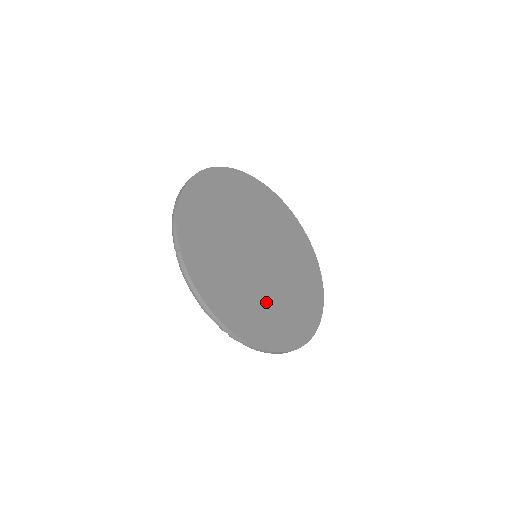
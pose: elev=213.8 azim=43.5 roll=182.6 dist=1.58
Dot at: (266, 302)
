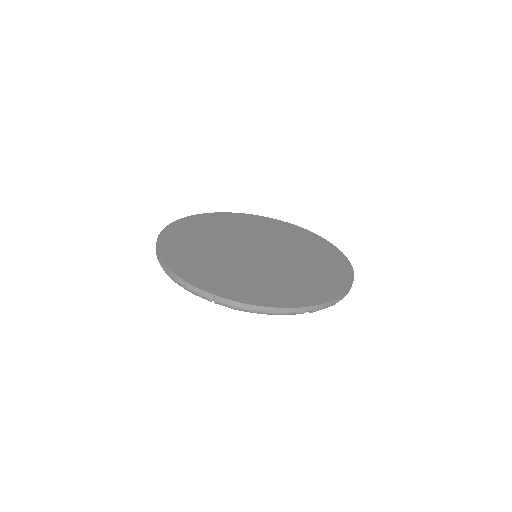
Dot at: (301, 272)
